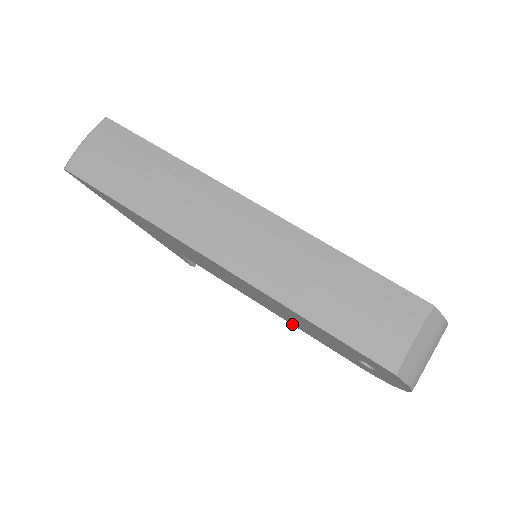
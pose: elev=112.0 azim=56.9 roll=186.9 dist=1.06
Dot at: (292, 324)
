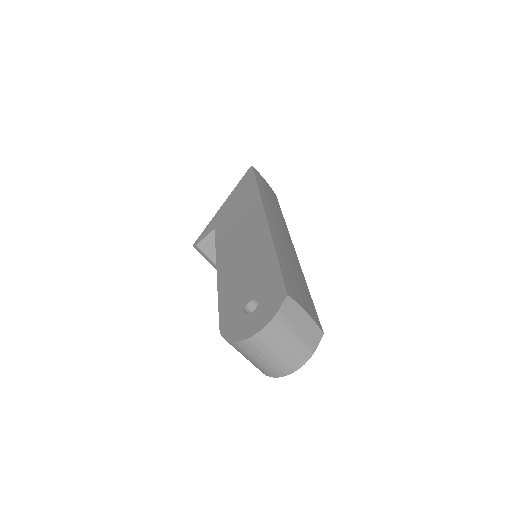
Dot at: (219, 283)
